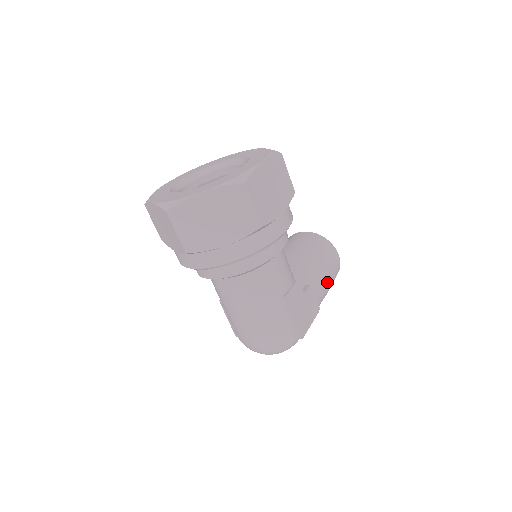
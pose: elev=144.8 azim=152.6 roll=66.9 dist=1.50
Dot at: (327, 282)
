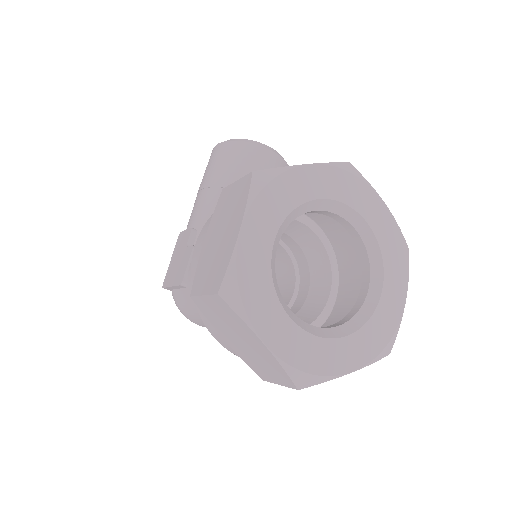
Dot at: occluded
